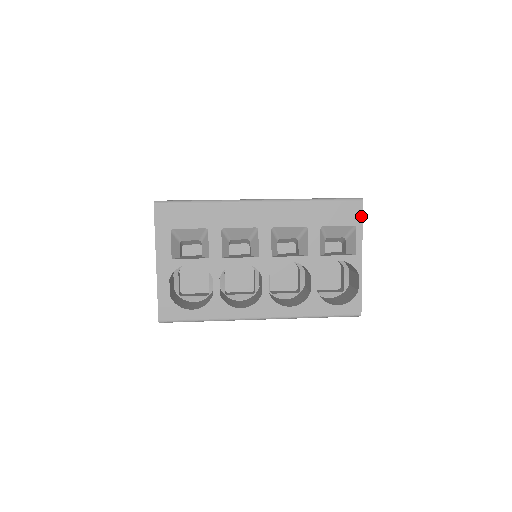
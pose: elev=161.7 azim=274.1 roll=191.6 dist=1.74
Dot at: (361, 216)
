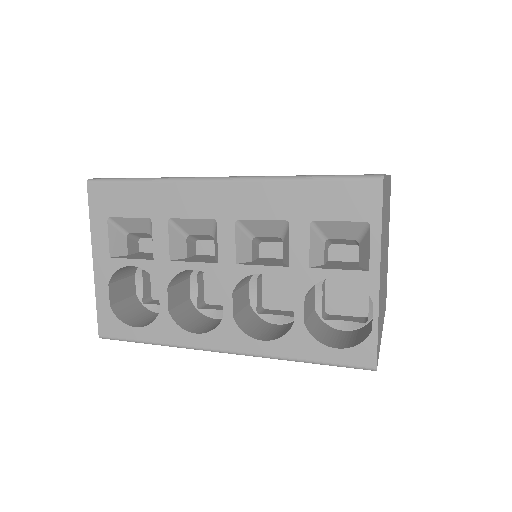
Dot at: (379, 206)
